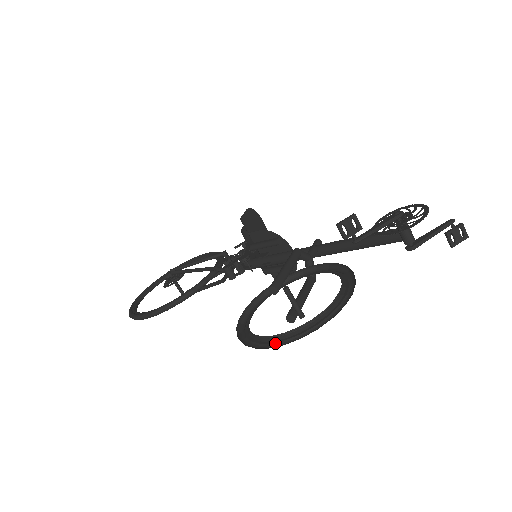
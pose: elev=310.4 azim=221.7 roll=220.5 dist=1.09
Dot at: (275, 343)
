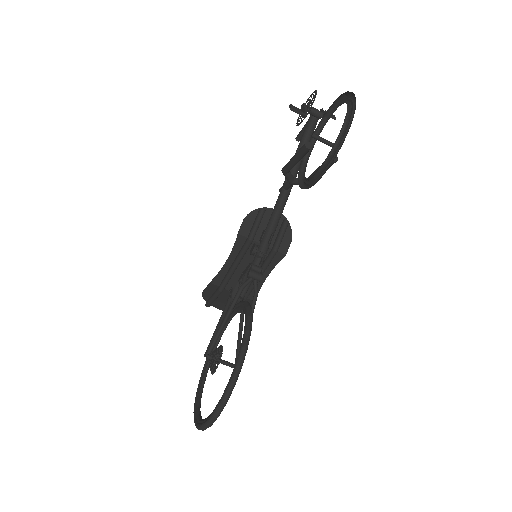
Dot at: (351, 118)
